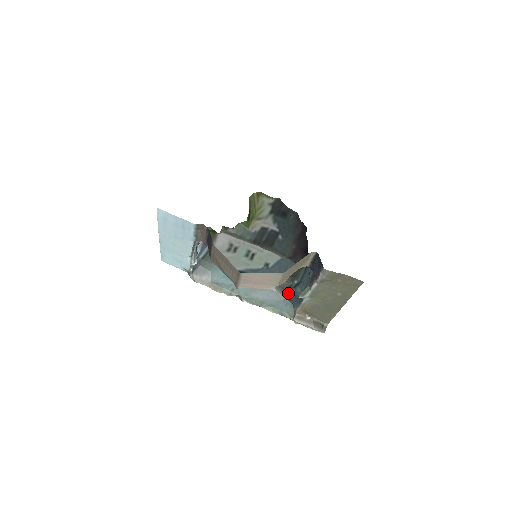
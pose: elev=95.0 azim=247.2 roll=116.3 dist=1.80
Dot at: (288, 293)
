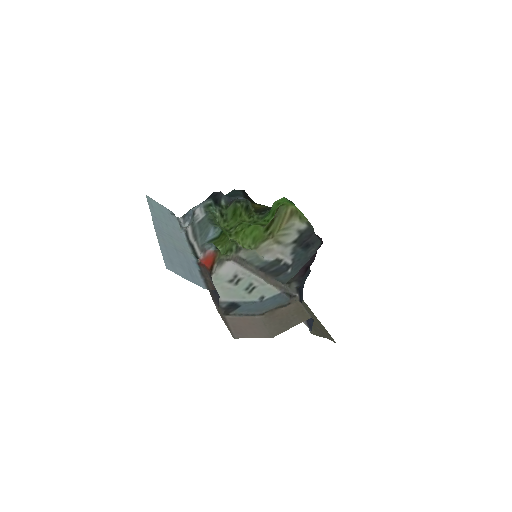
Dot at: occluded
